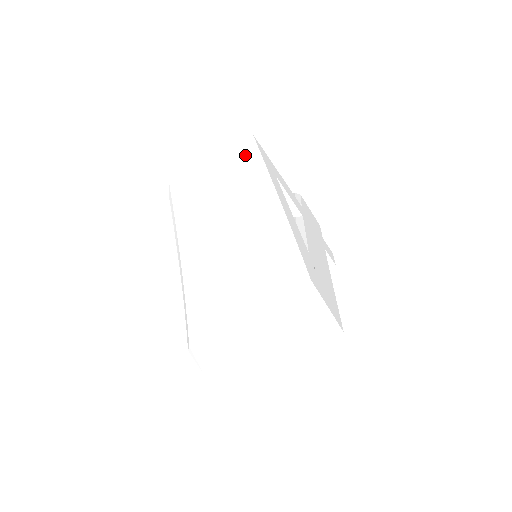
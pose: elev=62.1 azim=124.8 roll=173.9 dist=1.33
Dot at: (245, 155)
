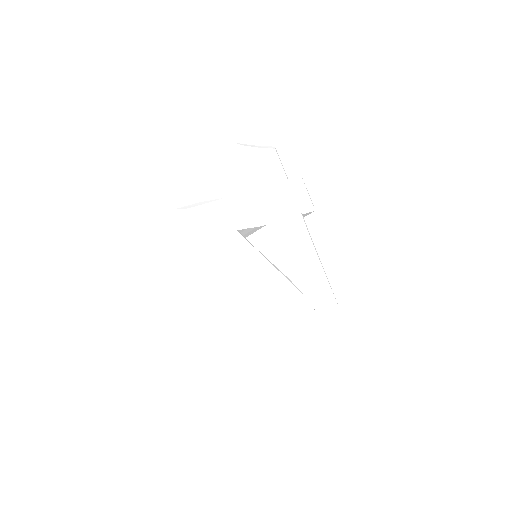
Dot at: (199, 235)
